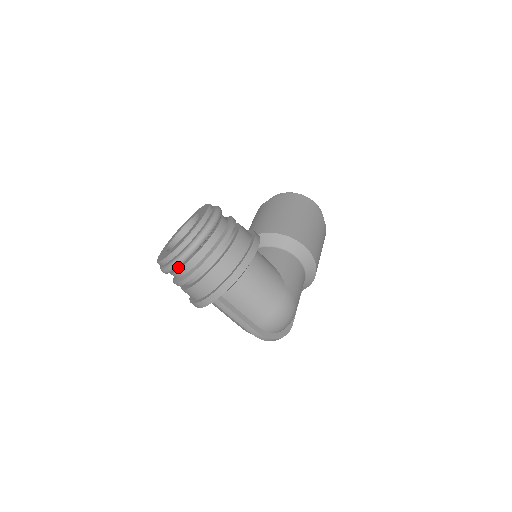
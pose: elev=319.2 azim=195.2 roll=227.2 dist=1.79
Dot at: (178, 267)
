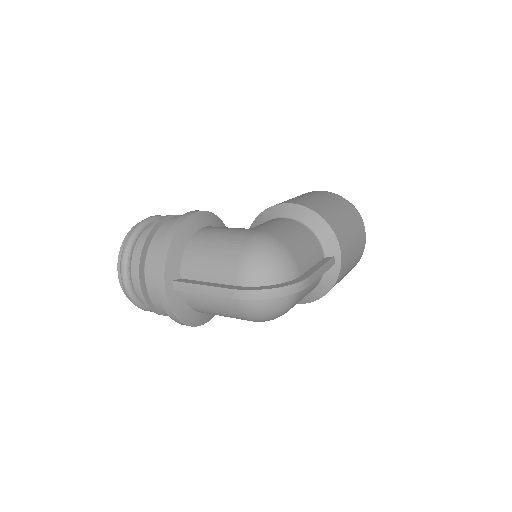
Dot at: (127, 276)
